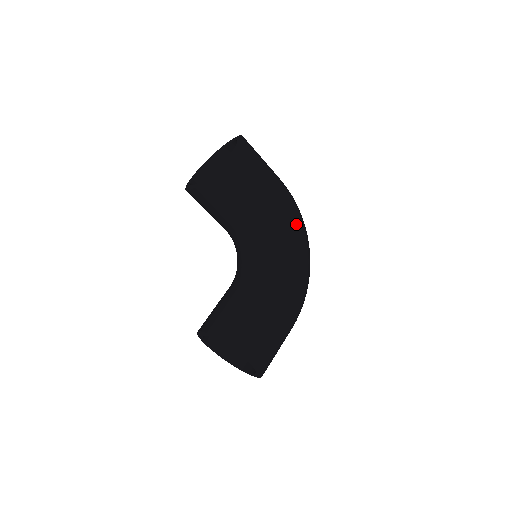
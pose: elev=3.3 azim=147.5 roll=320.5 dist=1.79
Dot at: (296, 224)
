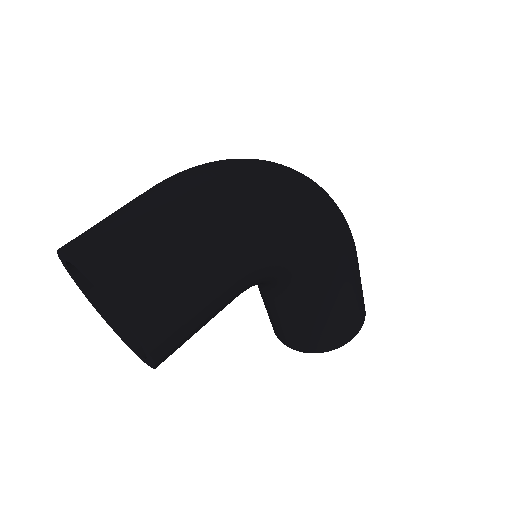
Dot at: (282, 227)
